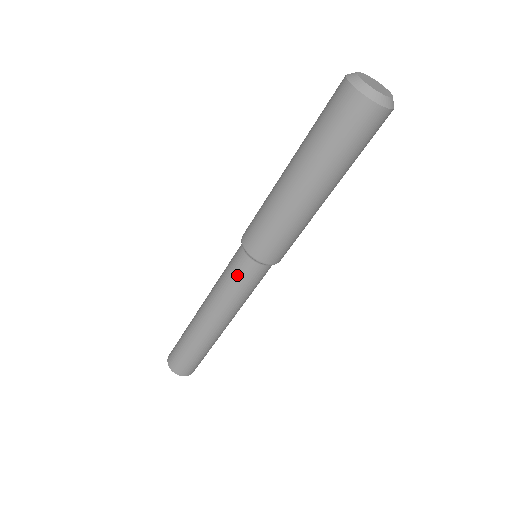
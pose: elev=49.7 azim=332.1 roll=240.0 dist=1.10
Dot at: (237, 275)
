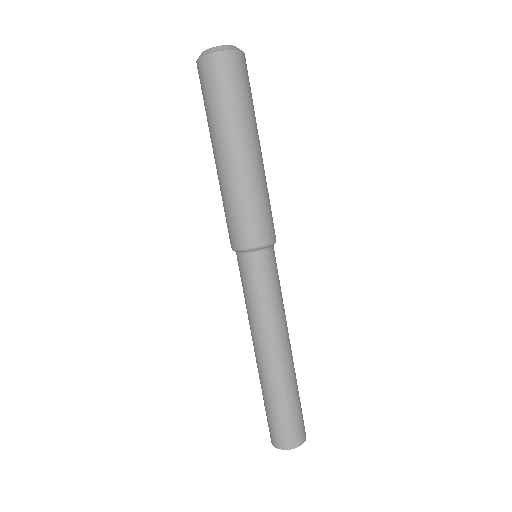
Dot at: (247, 280)
